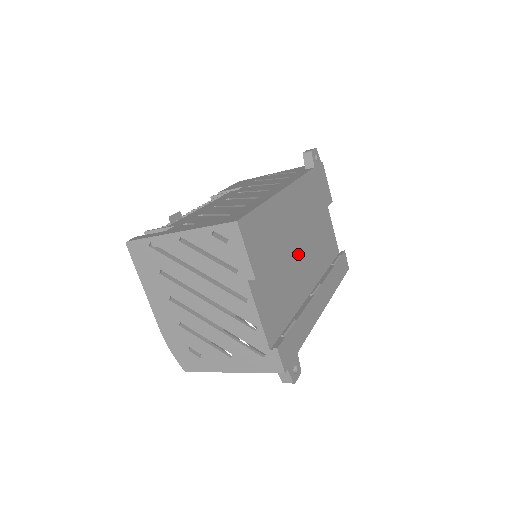
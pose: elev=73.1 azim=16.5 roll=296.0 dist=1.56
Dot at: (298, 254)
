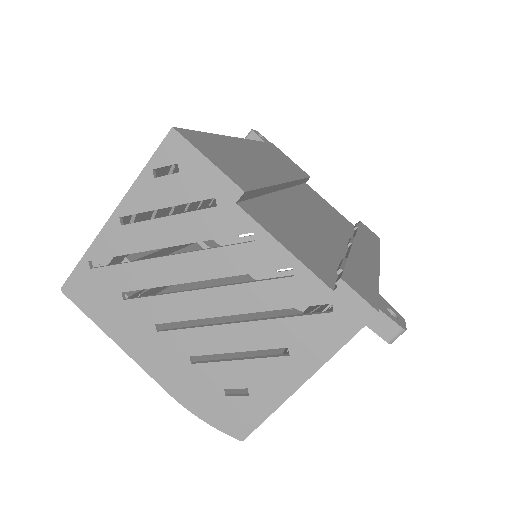
Dot at: (300, 209)
